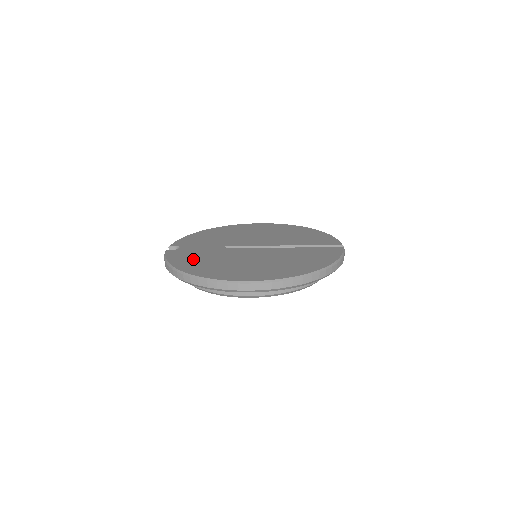
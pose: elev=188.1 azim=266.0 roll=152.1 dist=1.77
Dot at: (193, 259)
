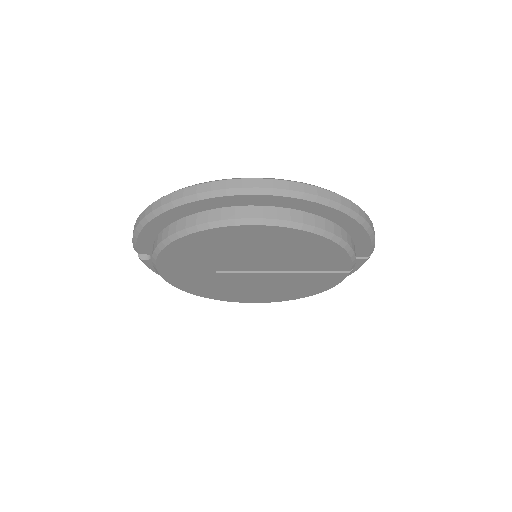
Dot at: occluded
